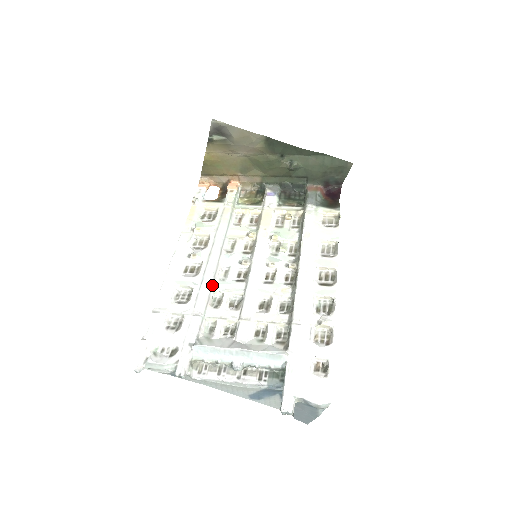
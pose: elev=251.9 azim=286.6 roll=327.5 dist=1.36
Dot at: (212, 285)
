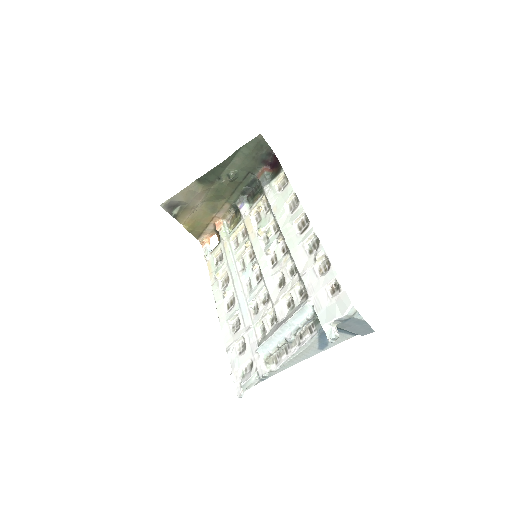
Dot at: (246, 301)
